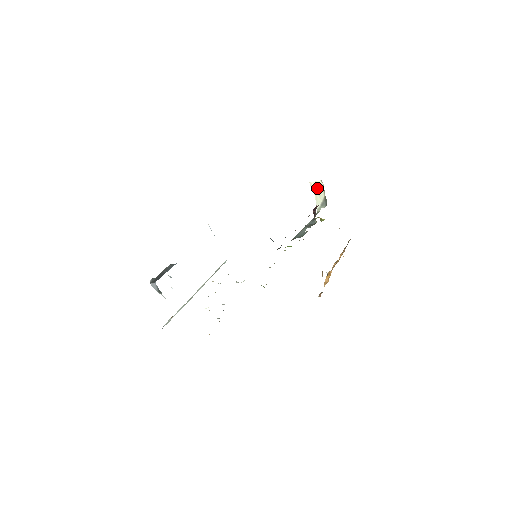
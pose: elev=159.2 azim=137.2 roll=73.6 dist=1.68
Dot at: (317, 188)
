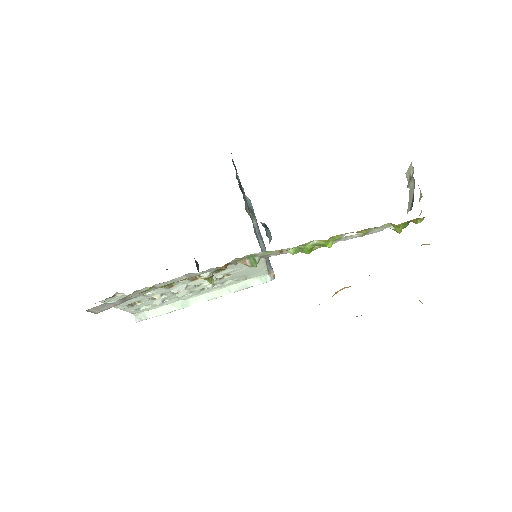
Dot at: (410, 180)
